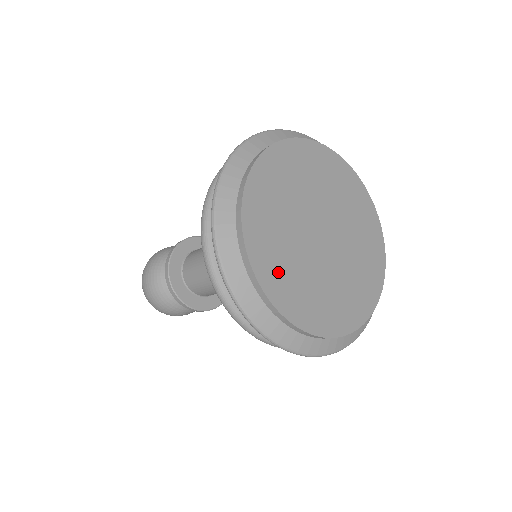
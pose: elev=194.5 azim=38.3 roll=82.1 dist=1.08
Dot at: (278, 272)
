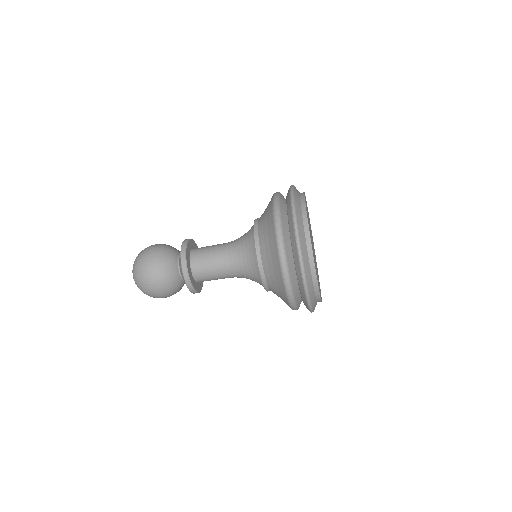
Dot at: occluded
